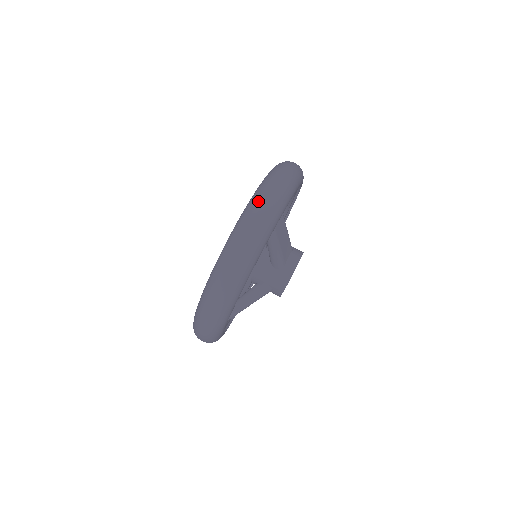
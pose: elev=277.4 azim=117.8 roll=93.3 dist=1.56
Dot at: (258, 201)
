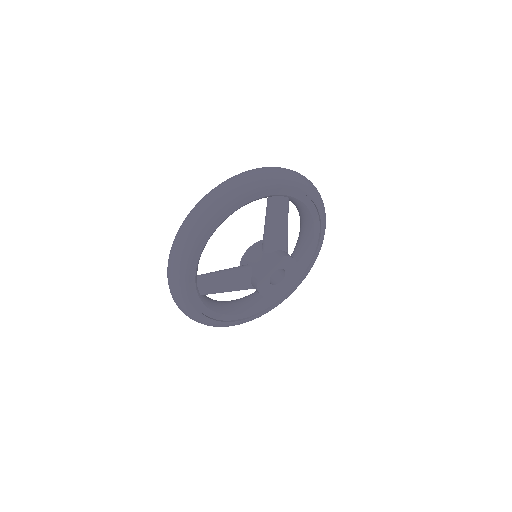
Dot at: (268, 167)
